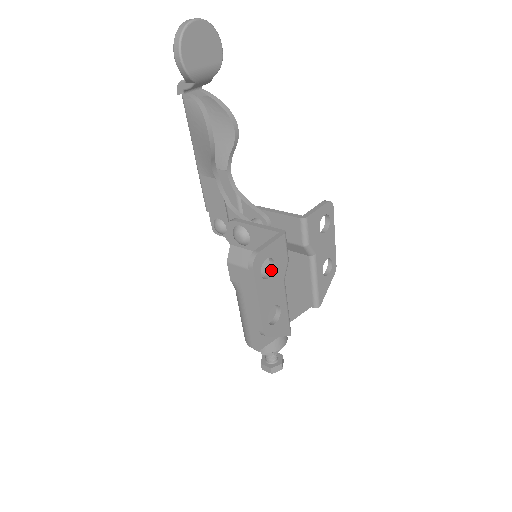
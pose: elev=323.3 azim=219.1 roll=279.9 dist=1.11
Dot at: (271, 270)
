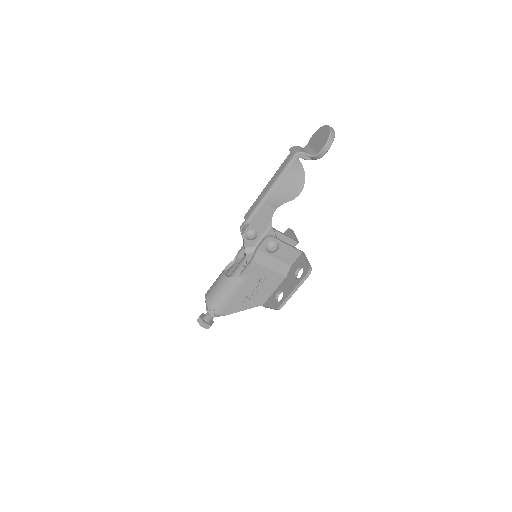
Dot at: (297, 274)
